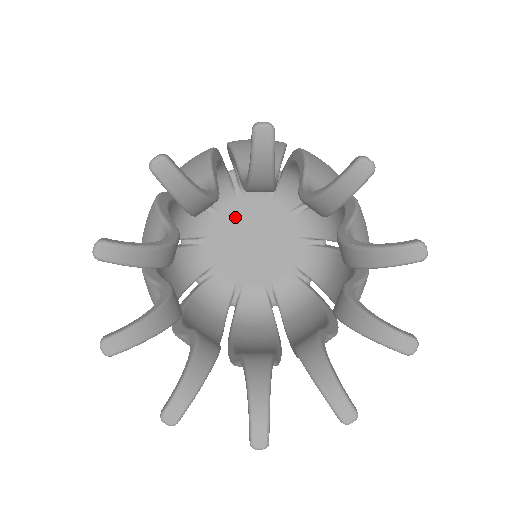
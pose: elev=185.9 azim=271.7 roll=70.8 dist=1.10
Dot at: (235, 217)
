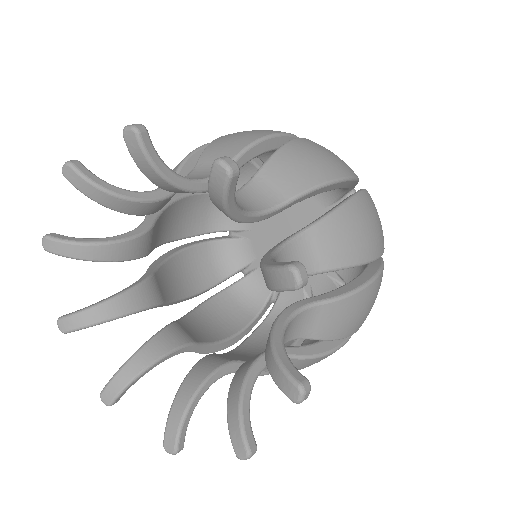
Dot at: (263, 227)
